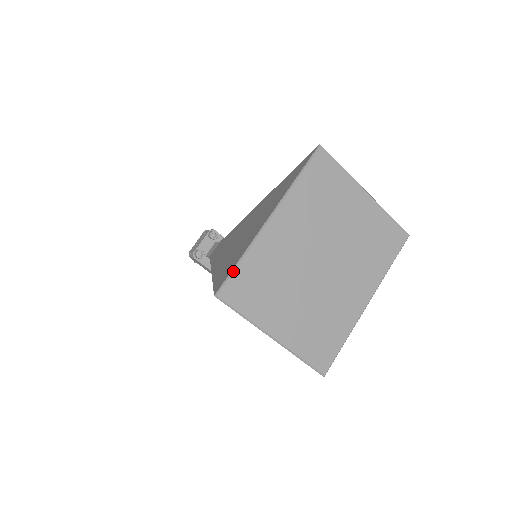
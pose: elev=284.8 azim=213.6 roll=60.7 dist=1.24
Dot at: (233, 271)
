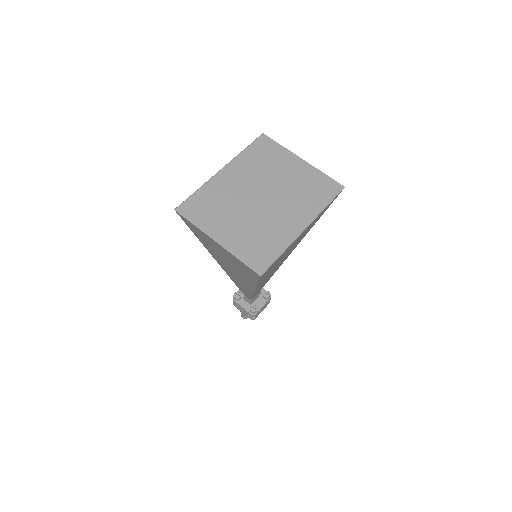
Dot at: (190, 196)
